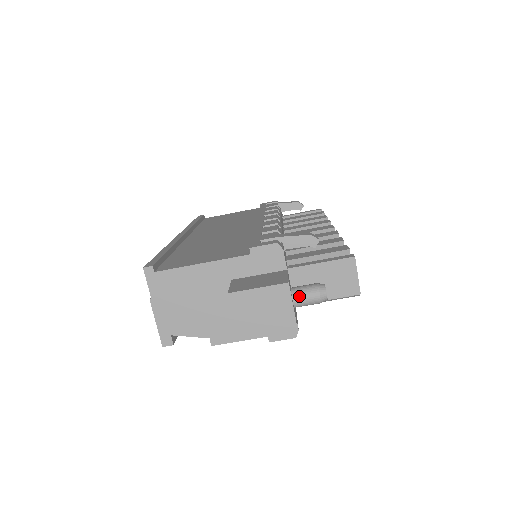
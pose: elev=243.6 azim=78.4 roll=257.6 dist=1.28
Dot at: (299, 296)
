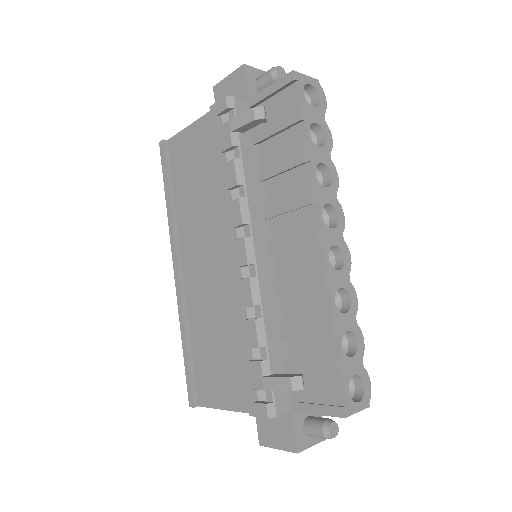
Dot at: occluded
